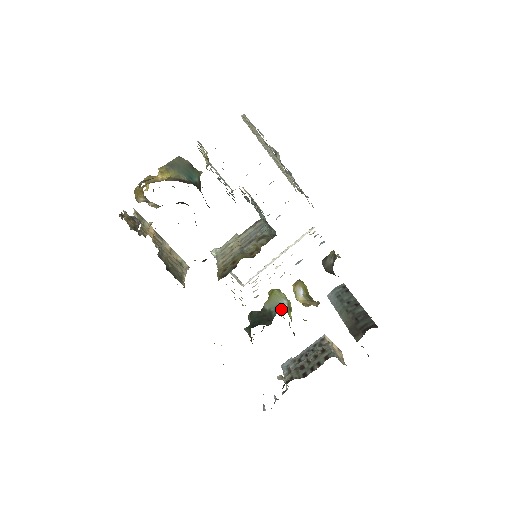
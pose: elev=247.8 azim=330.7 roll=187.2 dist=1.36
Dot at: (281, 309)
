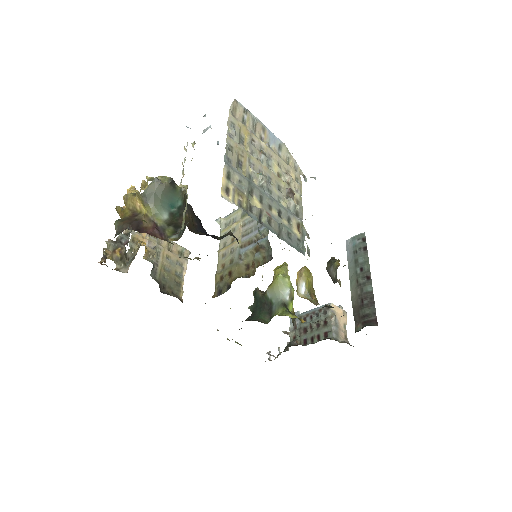
Dot at: (279, 311)
